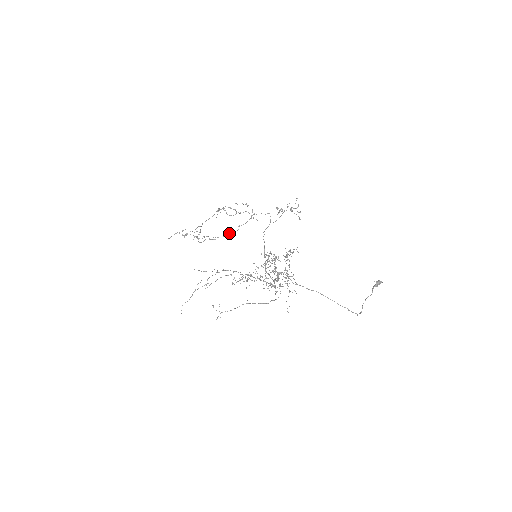
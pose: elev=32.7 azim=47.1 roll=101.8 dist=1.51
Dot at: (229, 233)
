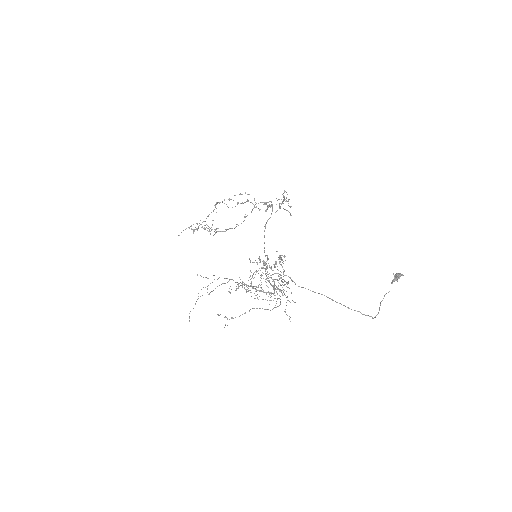
Dot at: (236, 224)
